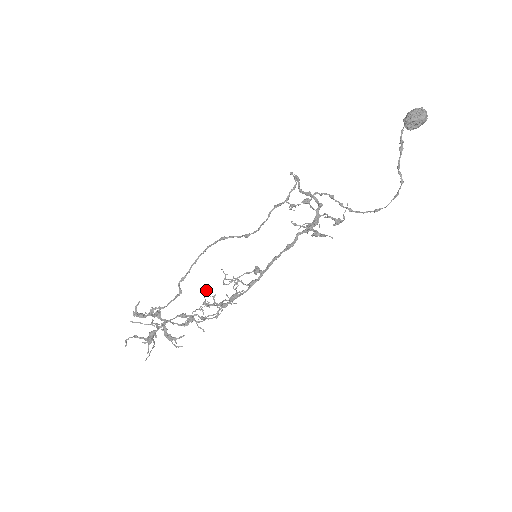
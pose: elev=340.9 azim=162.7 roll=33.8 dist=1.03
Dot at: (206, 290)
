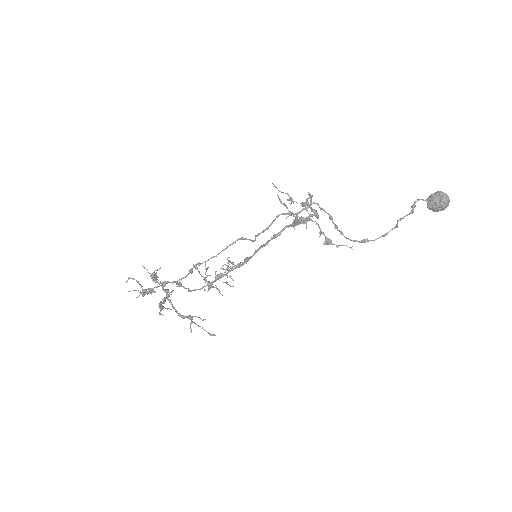
Dot at: (206, 268)
